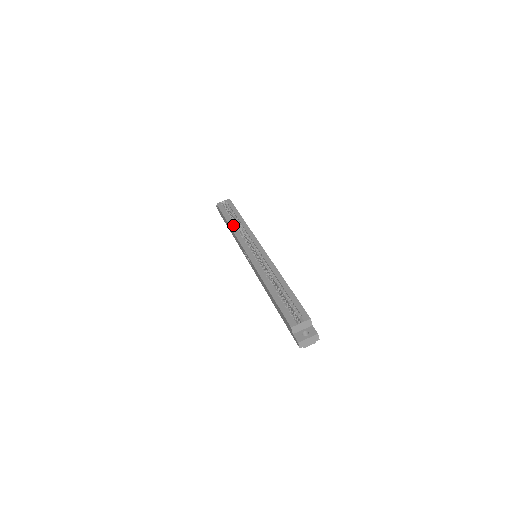
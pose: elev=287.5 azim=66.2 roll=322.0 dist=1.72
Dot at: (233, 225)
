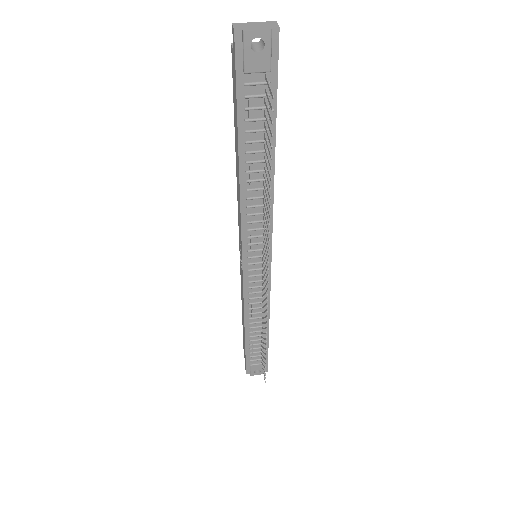
Dot at: occluded
